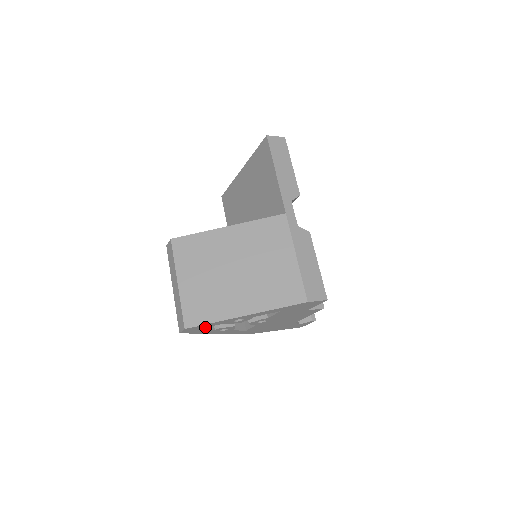
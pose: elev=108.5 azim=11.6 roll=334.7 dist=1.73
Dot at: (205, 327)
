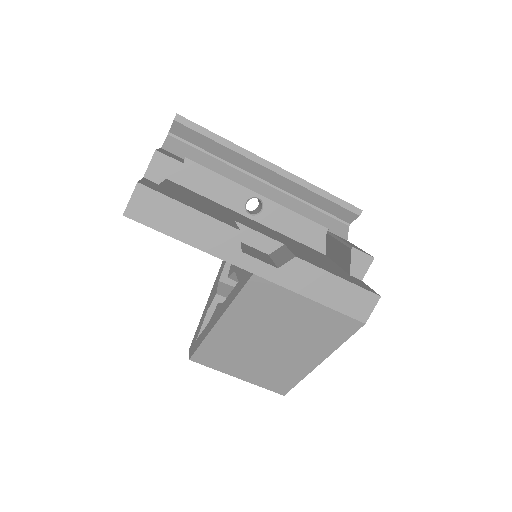
Dot at: occluded
